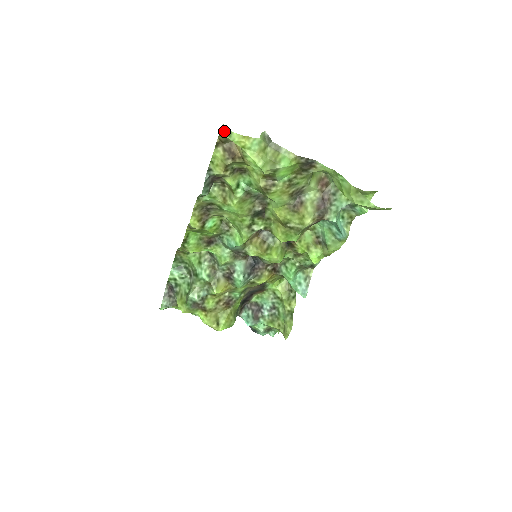
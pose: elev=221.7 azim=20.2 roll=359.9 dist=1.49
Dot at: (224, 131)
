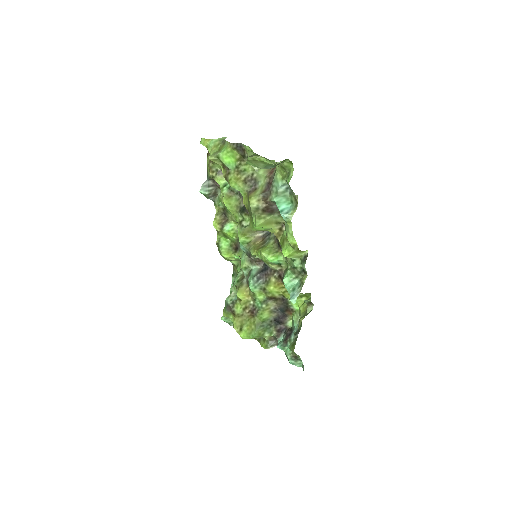
Dot at: occluded
